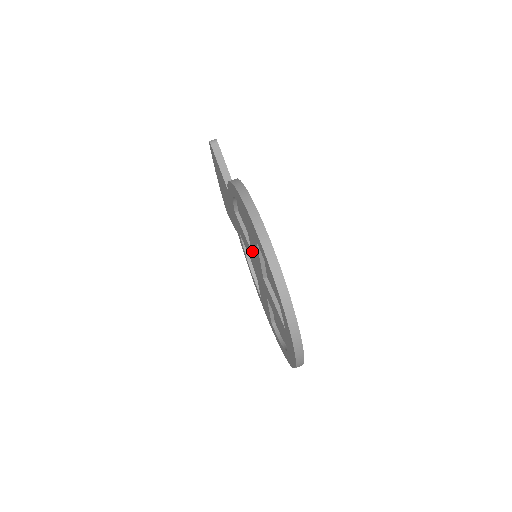
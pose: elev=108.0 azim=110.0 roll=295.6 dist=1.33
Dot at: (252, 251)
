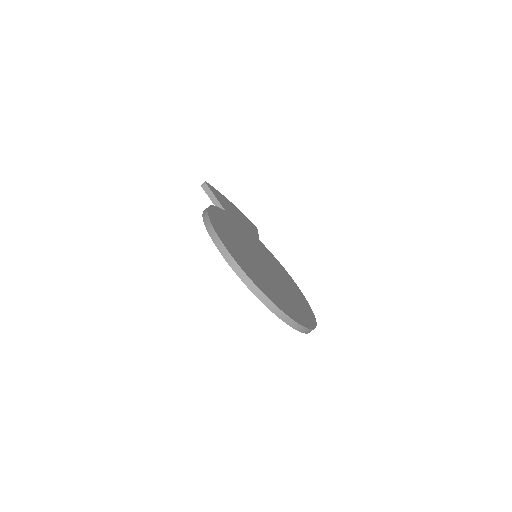
Dot at: occluded
